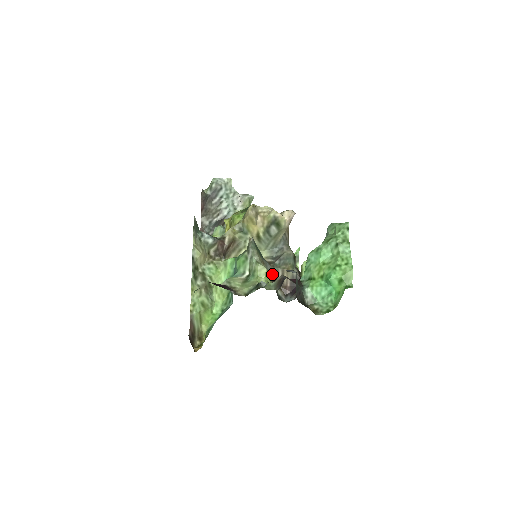
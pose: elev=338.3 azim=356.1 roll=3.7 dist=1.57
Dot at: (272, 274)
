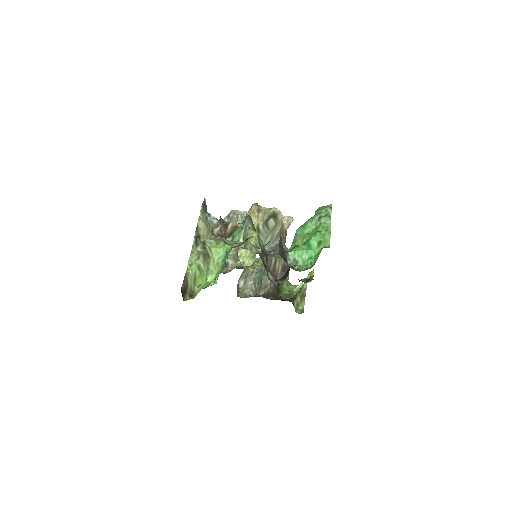
Dot at: (264, 249)
